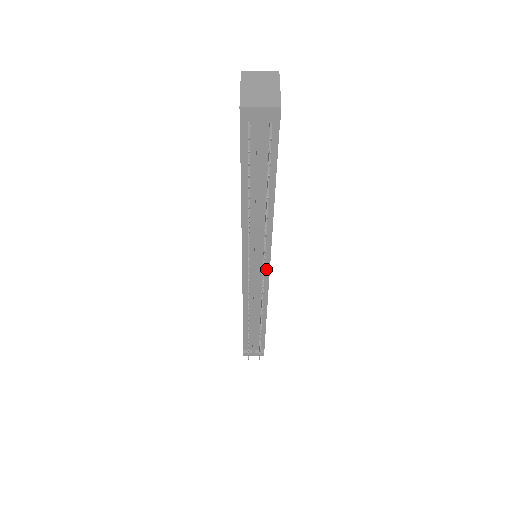
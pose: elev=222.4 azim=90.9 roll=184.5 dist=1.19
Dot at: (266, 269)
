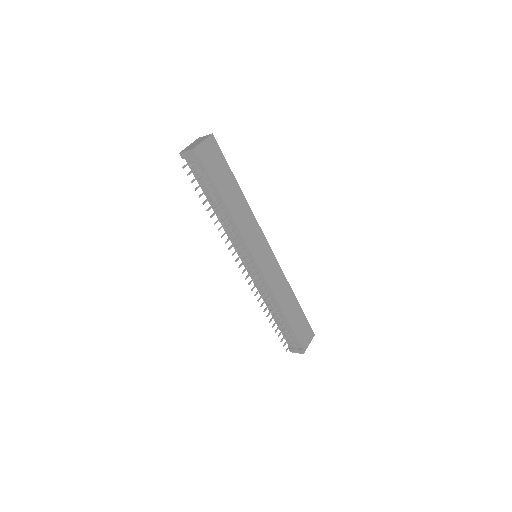
Dot at: (254, 262)
